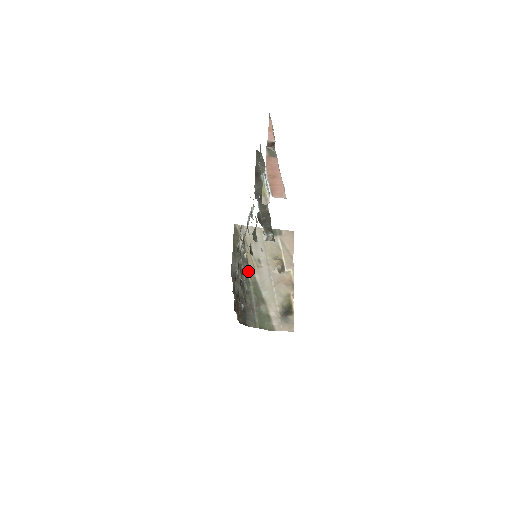
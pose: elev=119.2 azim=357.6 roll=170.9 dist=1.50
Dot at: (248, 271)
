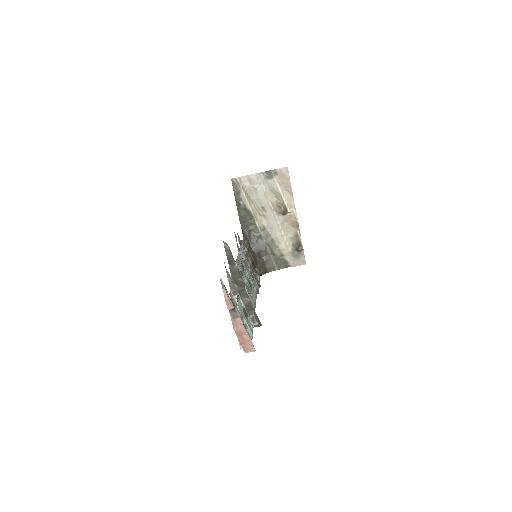
Dot at: (256, 223)
